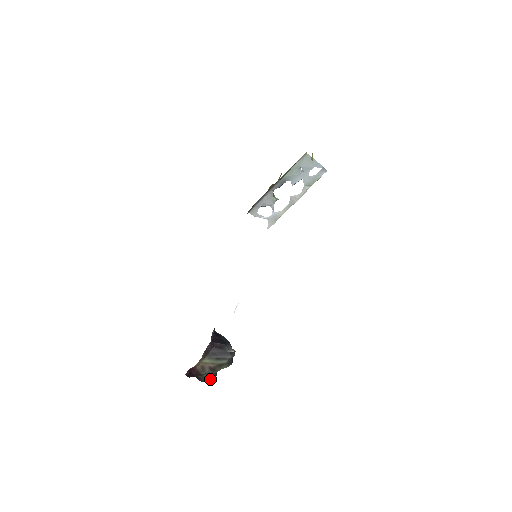
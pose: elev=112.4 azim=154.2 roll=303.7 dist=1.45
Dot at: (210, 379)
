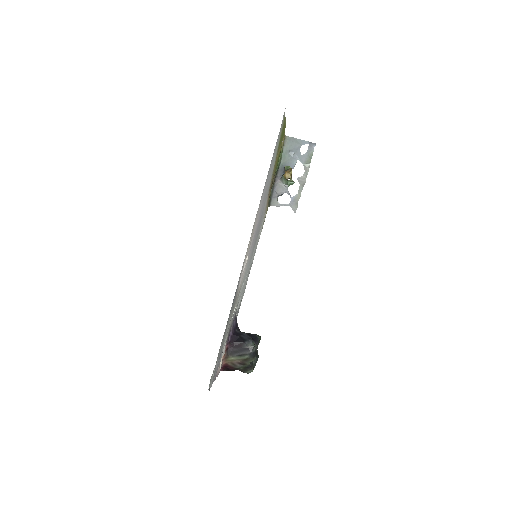
Dot at: (248, 370)
